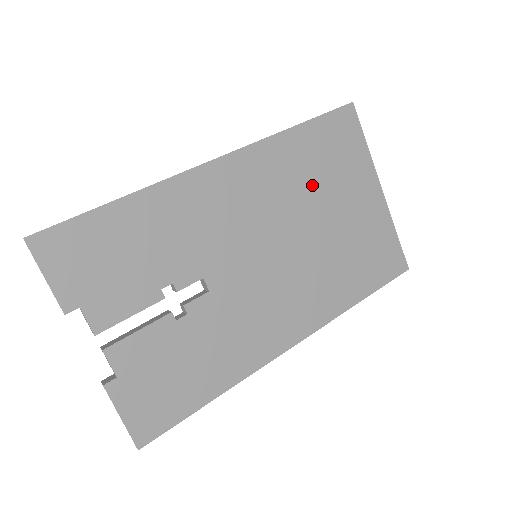
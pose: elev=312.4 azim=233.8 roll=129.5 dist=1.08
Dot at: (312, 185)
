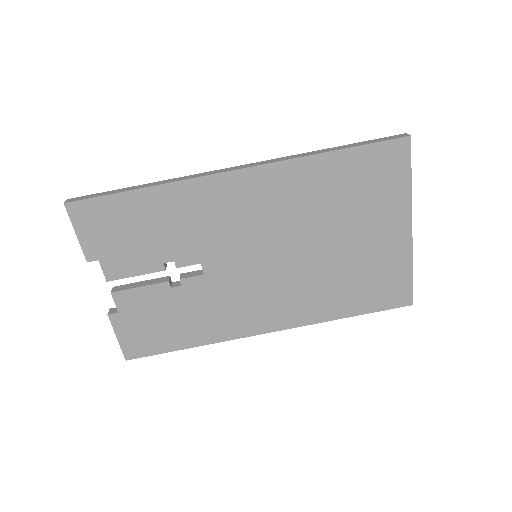
Dot at: (331, 210)
